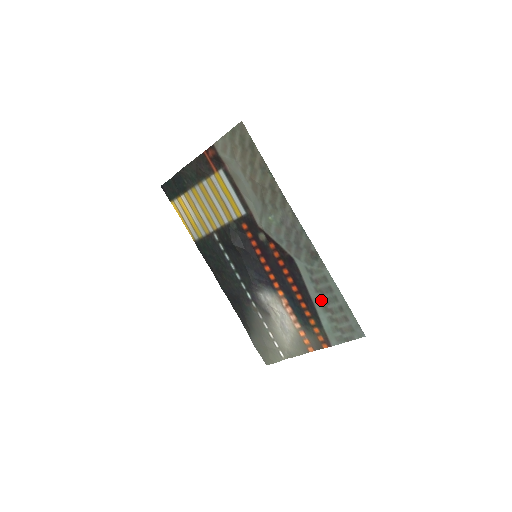
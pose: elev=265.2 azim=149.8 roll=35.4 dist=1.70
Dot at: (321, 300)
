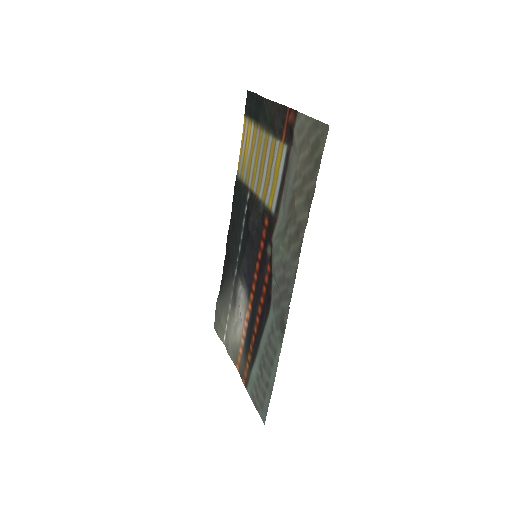
Dot at: (263, 357)
